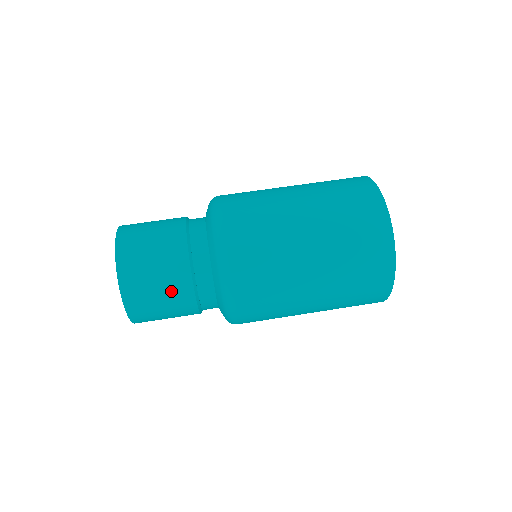
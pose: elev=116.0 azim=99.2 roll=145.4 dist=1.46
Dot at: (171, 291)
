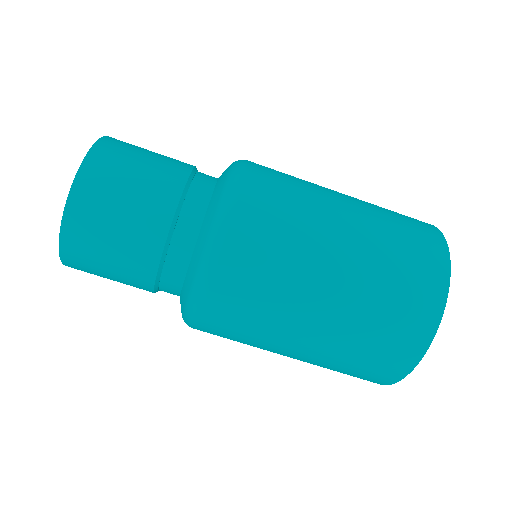
Dot at: (127, 260)
